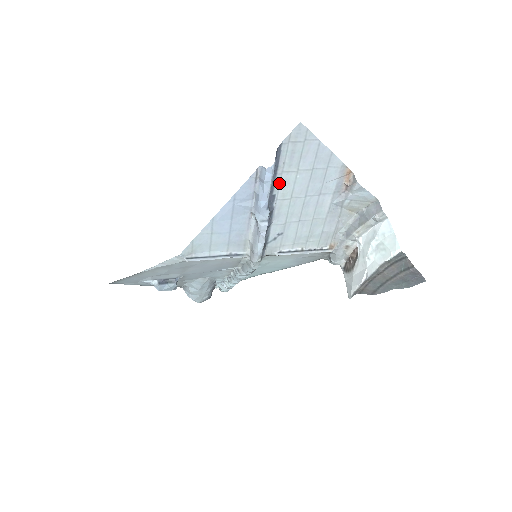
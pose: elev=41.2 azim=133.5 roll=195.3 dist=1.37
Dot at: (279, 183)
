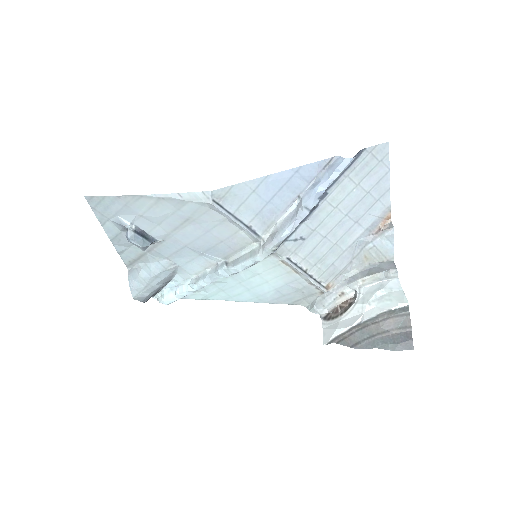
Dot at: (338, 185)
